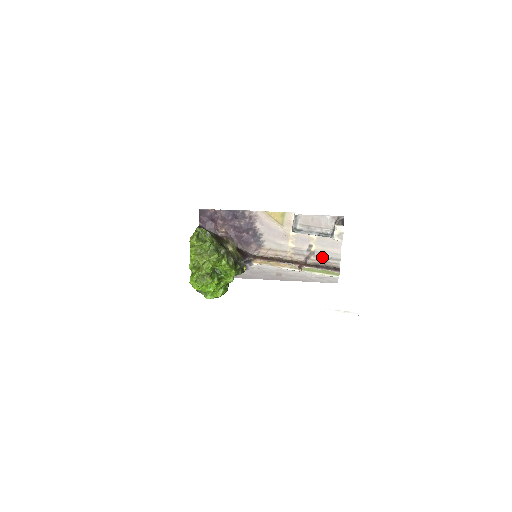
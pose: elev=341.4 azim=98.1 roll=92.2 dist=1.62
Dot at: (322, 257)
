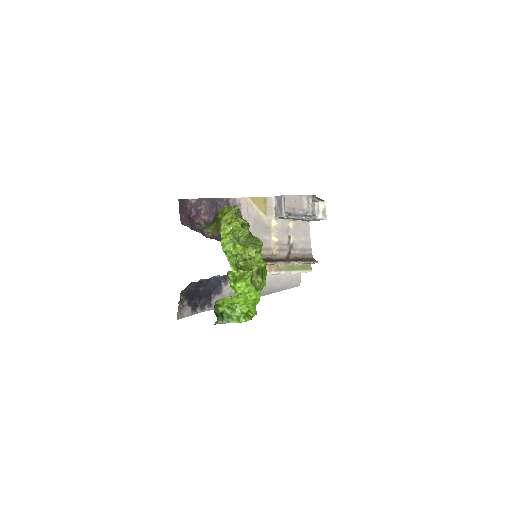
Dot at: (299, 249)
